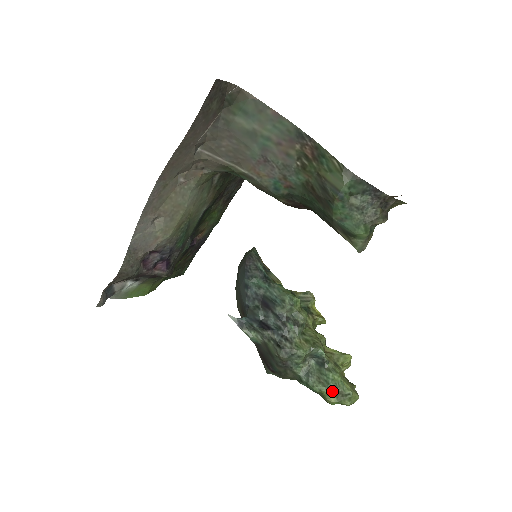
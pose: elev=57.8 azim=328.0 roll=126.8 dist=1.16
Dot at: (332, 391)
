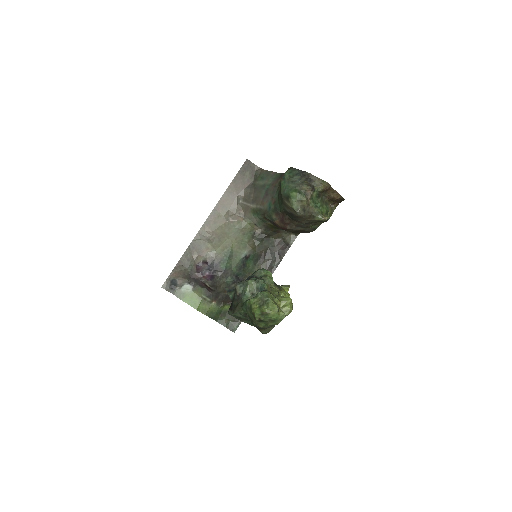
Dot at: (257, 300)
